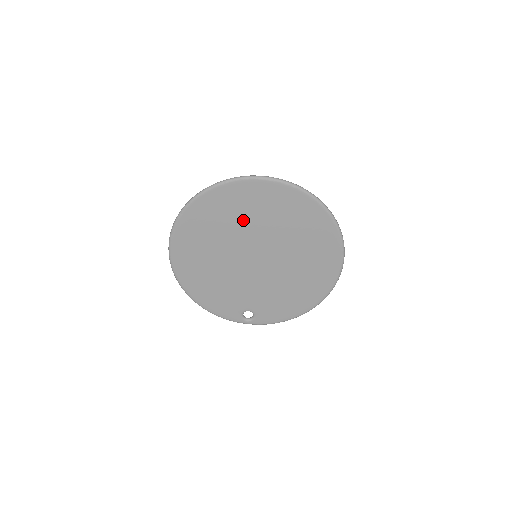
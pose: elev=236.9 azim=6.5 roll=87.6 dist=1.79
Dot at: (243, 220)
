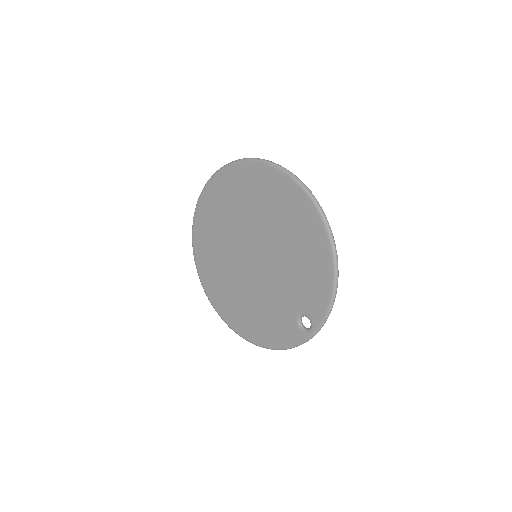
Dot at: (220, 236)
